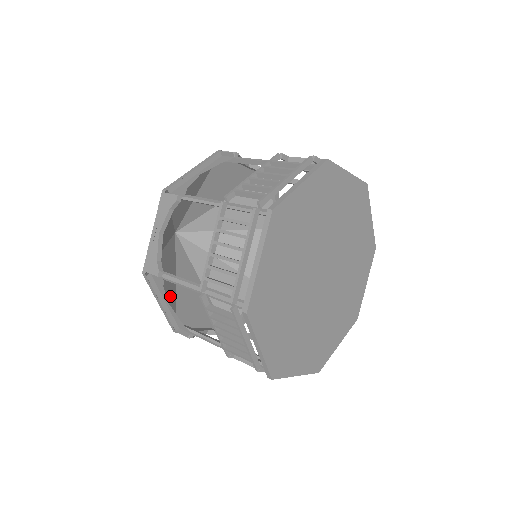
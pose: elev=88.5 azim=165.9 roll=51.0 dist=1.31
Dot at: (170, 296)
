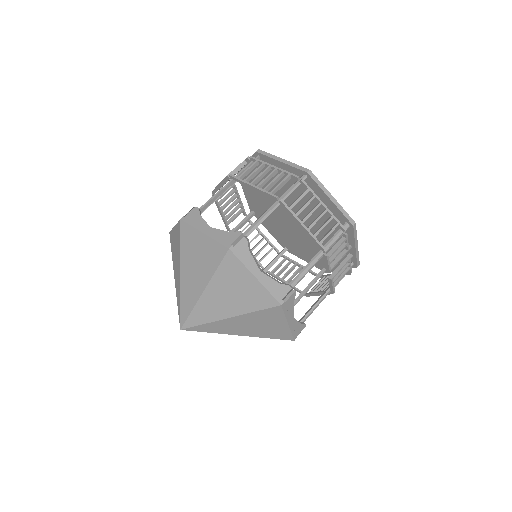
Dot at: (248, 297)
